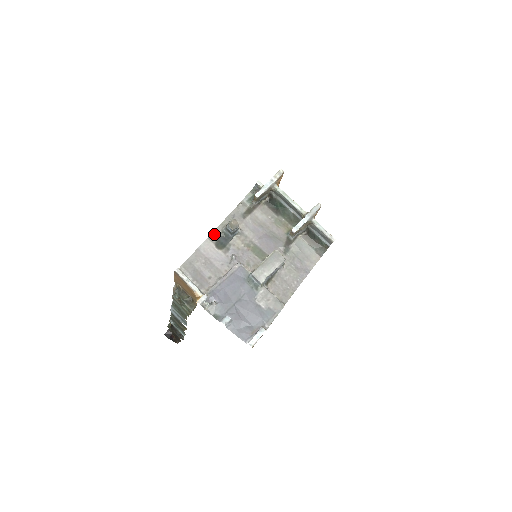
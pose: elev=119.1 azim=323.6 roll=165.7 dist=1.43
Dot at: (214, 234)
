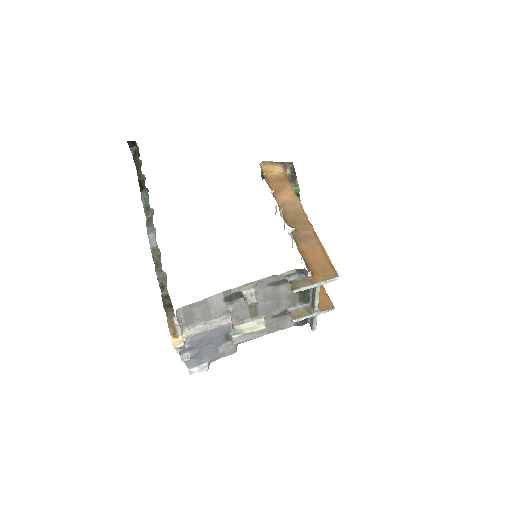
Dot at: (231, 290)
